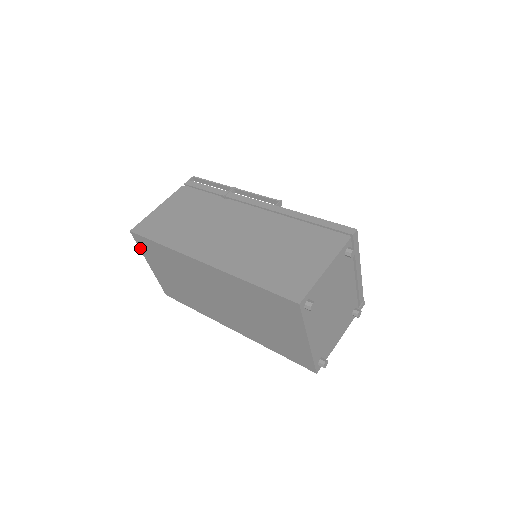
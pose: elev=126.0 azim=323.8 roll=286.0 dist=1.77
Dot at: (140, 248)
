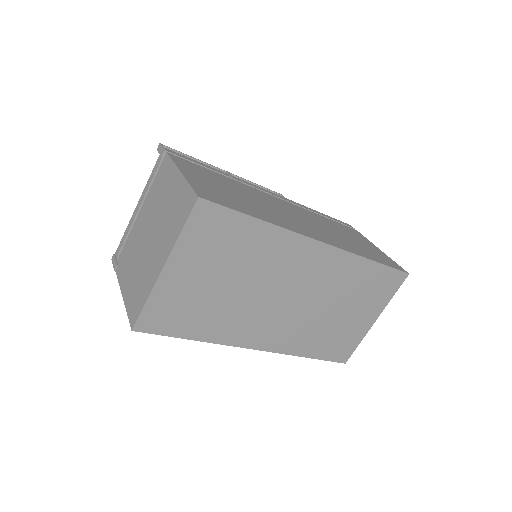
Dot at: (184, 231)
